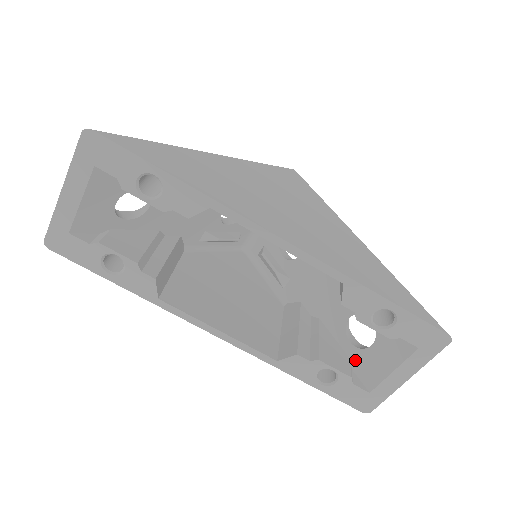
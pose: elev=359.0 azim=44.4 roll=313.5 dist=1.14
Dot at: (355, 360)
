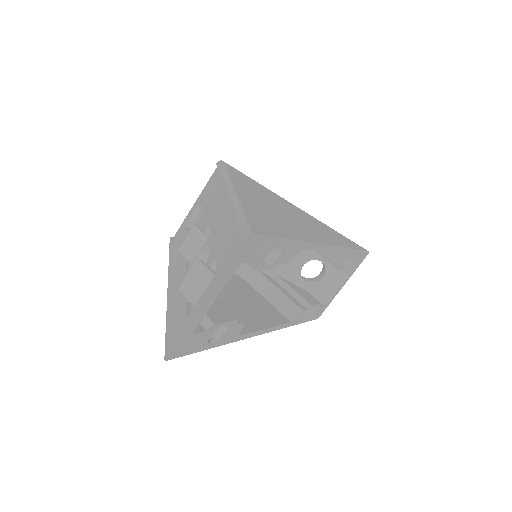
Dot at: (312, 291)
